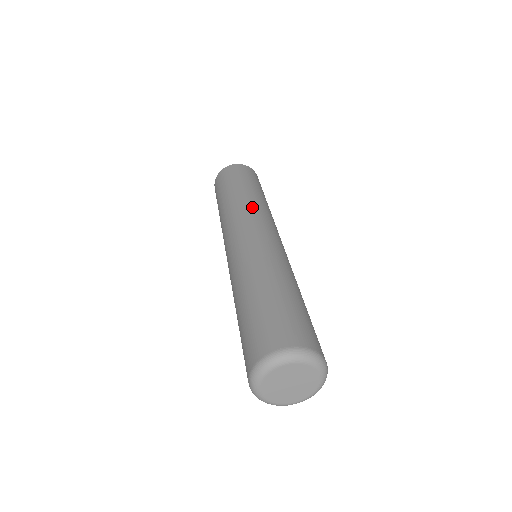
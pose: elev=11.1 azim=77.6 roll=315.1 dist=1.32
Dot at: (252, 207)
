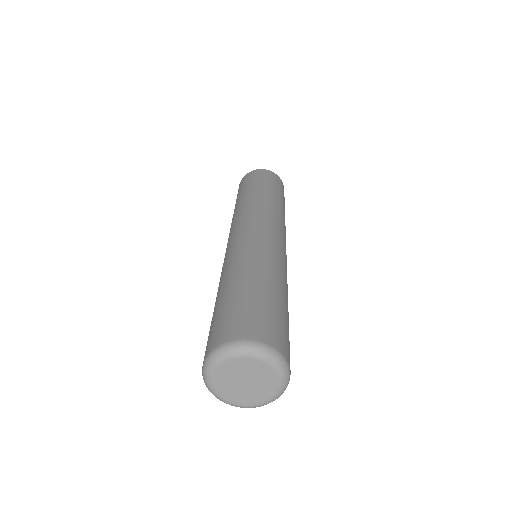
Dot at: (250, 208)
